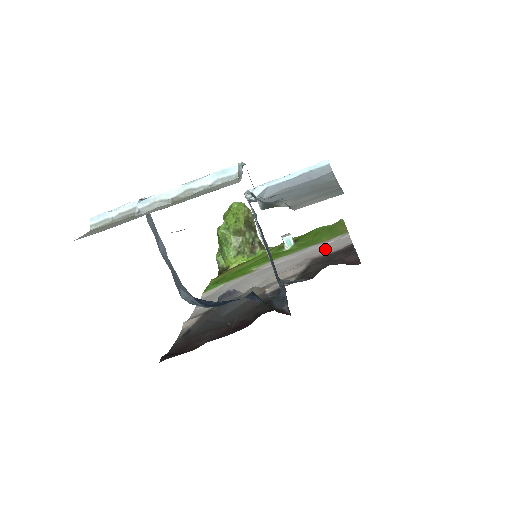
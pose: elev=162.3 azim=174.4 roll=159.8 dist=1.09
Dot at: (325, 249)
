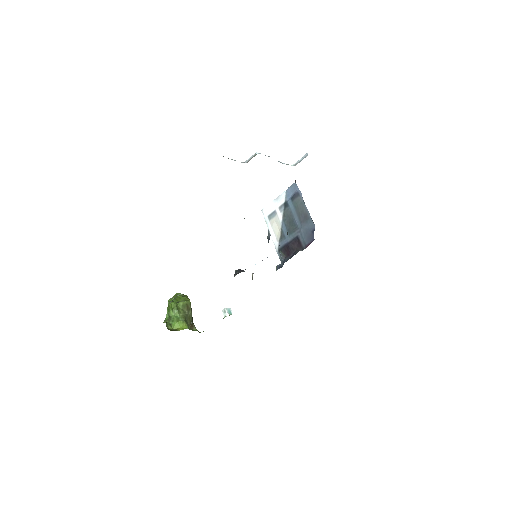
Dot at: occluded
